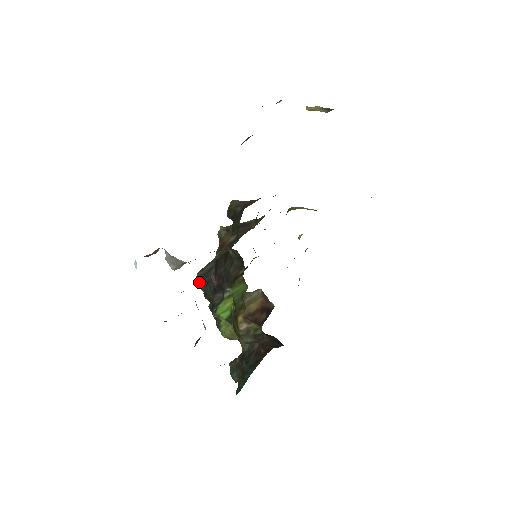
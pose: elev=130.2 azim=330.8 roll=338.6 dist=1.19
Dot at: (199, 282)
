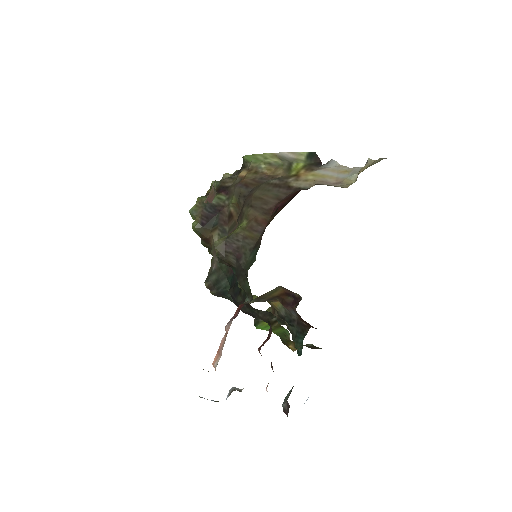
Dot at: (213, 293)
